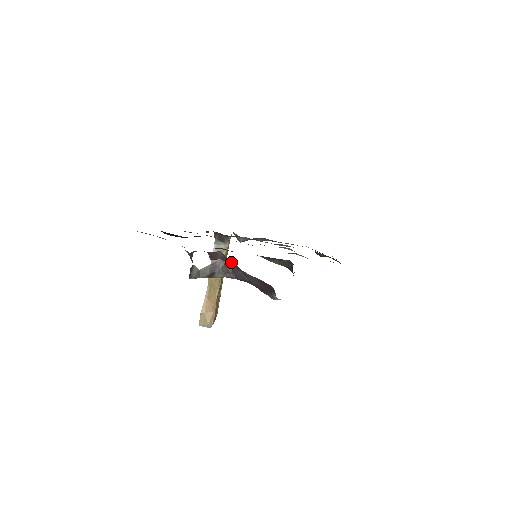
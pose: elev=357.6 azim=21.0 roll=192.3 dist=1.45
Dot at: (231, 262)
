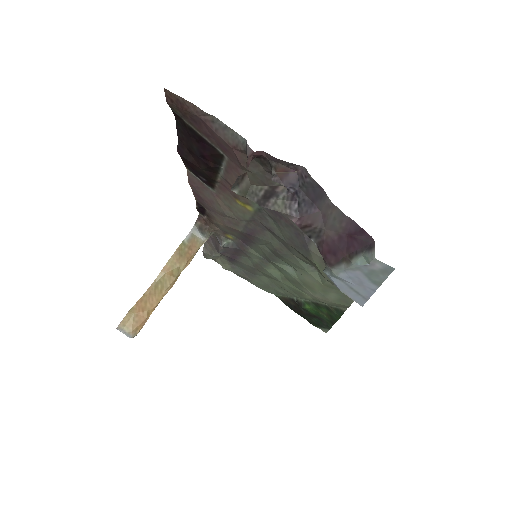
Dot at: (304, 193)
